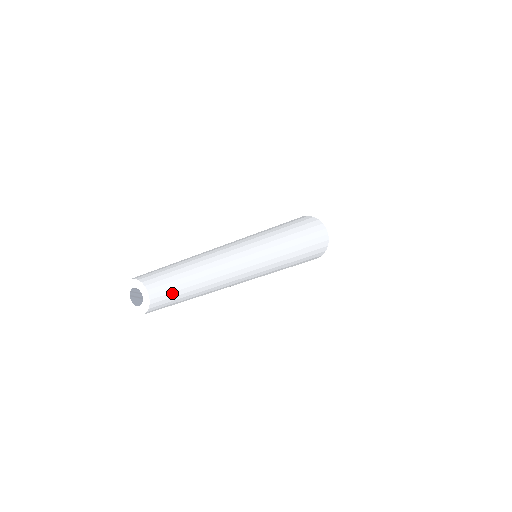
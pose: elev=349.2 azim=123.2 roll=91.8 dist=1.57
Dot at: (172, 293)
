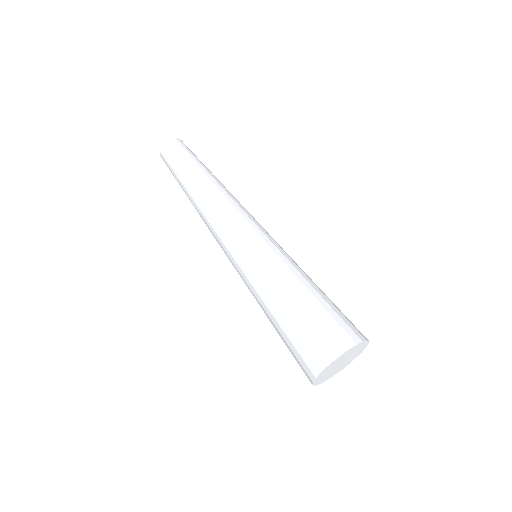
Dot at: (180, 151)
